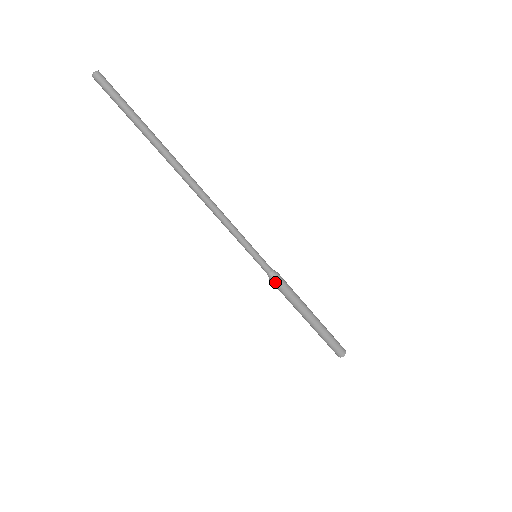
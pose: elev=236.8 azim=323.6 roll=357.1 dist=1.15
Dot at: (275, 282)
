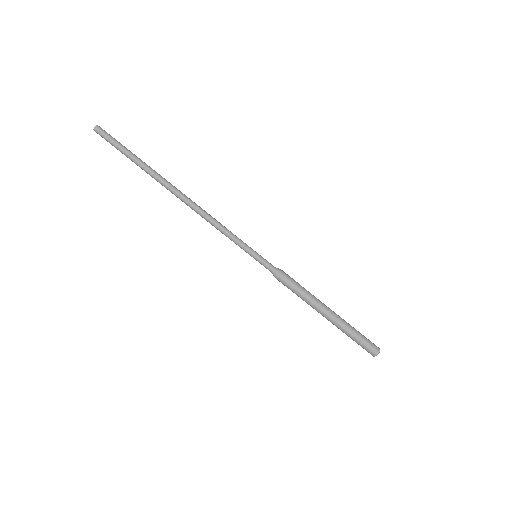
Dot at: (279, 279)
